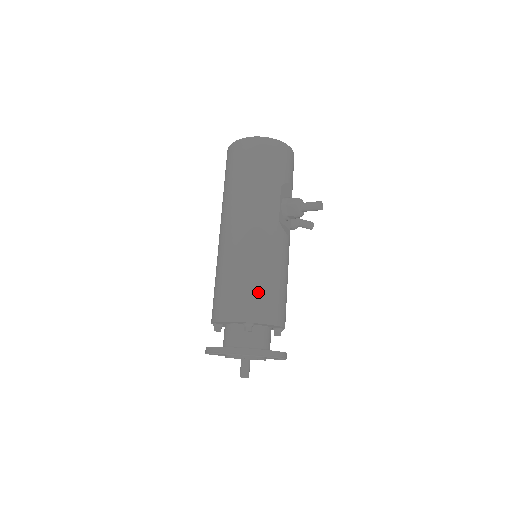
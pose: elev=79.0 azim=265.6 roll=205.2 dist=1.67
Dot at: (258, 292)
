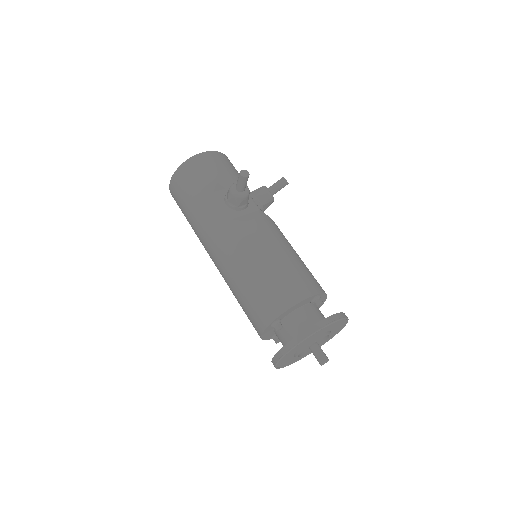
Dot at: (258, 292)
